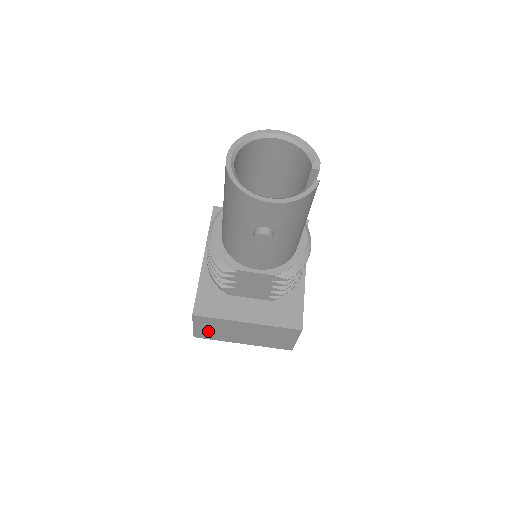
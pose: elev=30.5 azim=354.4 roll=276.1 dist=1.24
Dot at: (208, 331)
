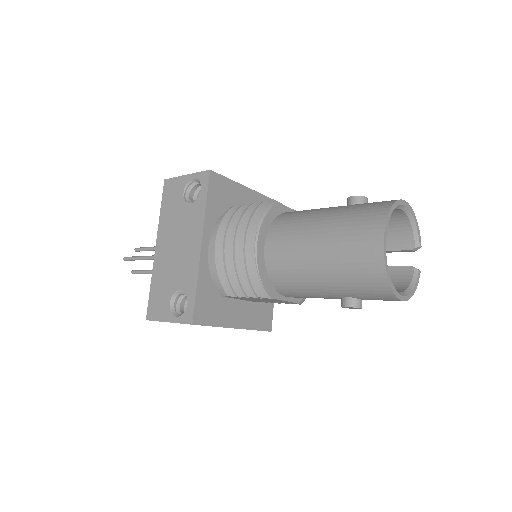
Dot at: occluded
